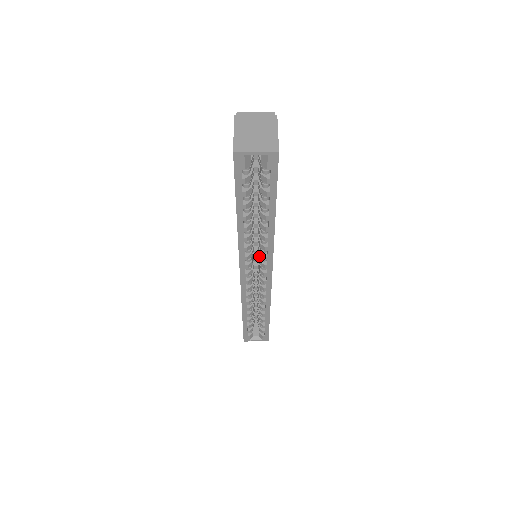
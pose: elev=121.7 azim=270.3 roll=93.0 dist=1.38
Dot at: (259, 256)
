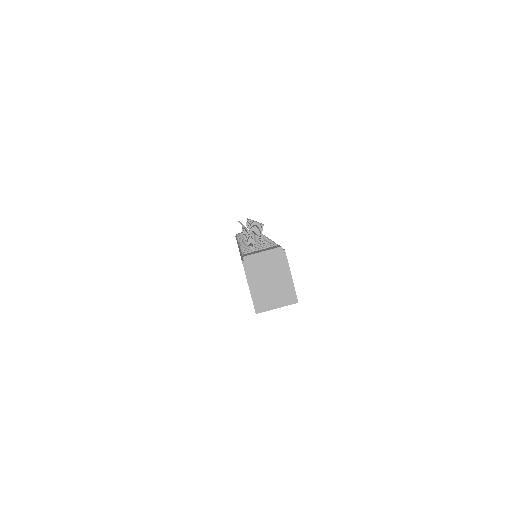
Dot at: occluded
